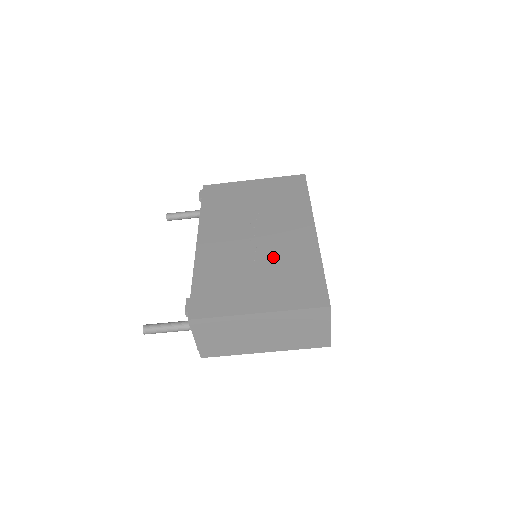
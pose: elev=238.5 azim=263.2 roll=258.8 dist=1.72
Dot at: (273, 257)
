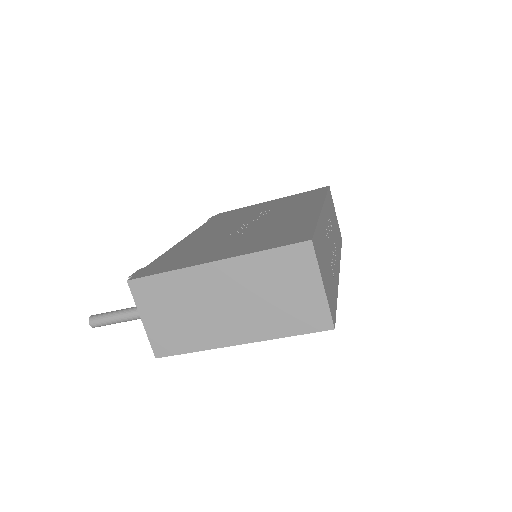
Dot at: (260, 228)
